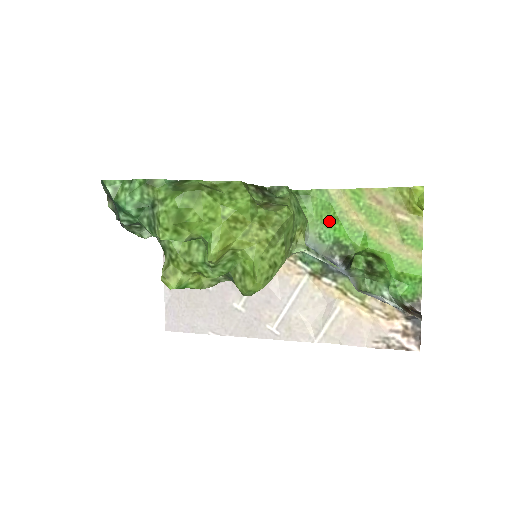
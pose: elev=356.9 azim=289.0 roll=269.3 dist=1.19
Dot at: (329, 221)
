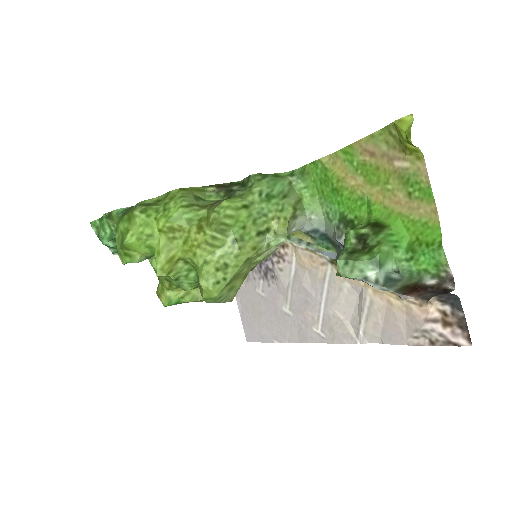
Dot at: (331, 195)
